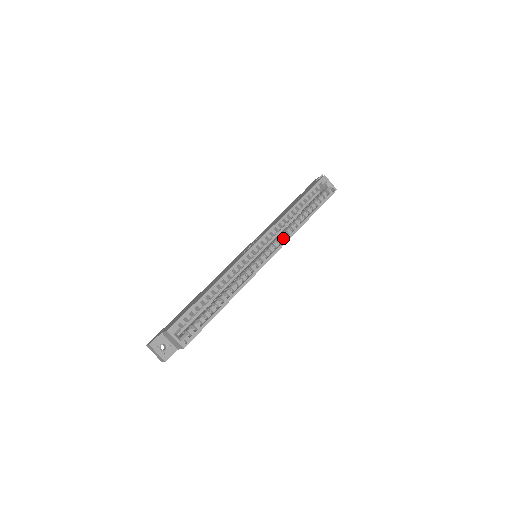
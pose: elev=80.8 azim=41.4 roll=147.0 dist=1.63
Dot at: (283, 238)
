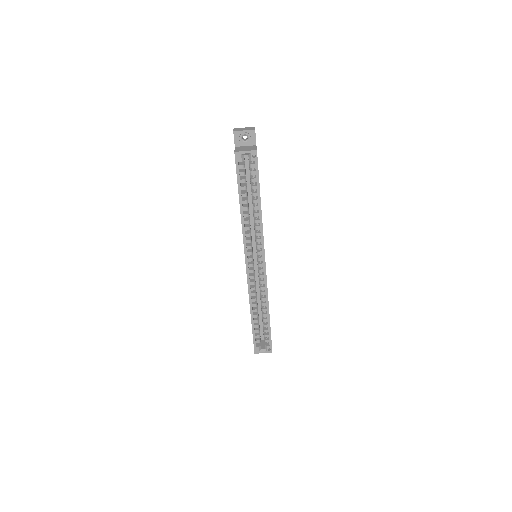
Dot at: (259, 235)
